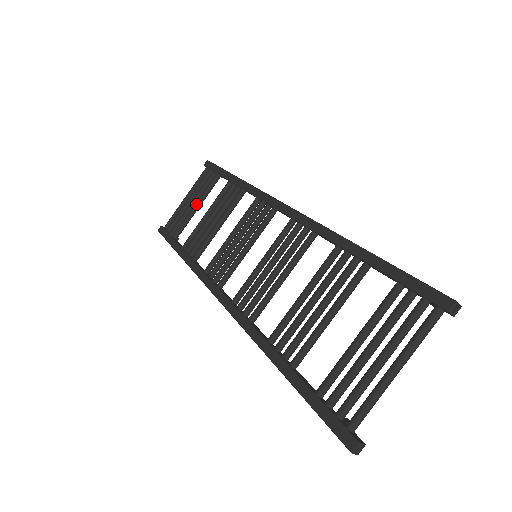
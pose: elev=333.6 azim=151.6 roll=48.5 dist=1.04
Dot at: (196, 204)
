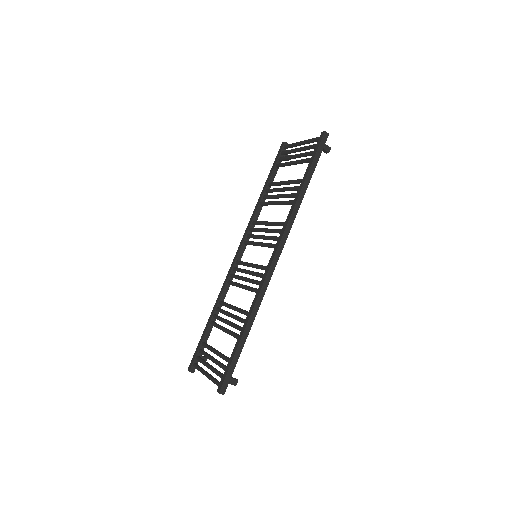
Dot at: (293, 162)
